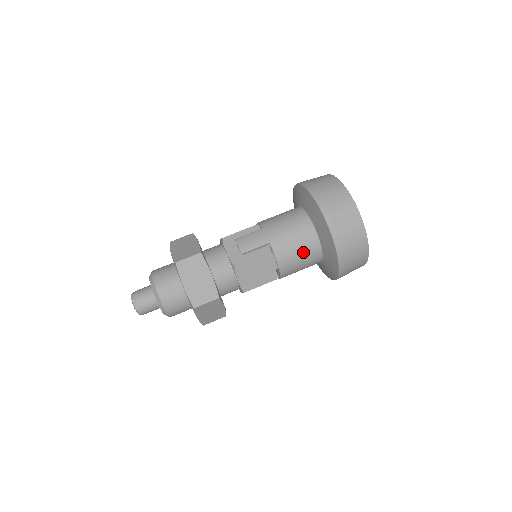
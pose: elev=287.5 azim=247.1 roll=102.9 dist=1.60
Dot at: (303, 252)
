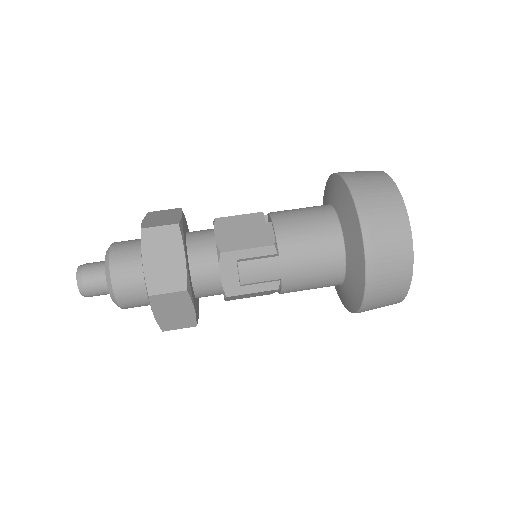
Dot at: occluded
